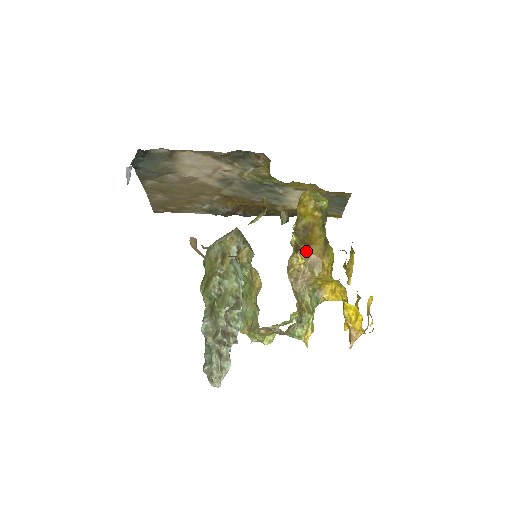
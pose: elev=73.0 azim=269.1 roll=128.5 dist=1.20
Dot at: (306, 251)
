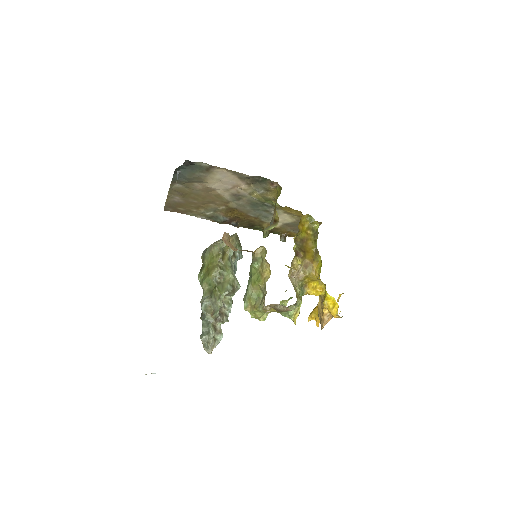
Dot at: (303, 256)
